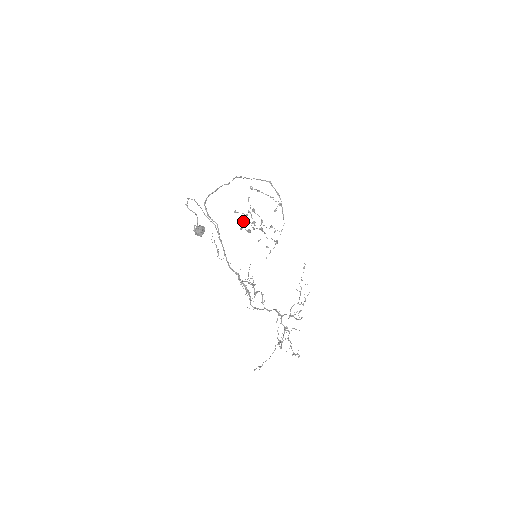
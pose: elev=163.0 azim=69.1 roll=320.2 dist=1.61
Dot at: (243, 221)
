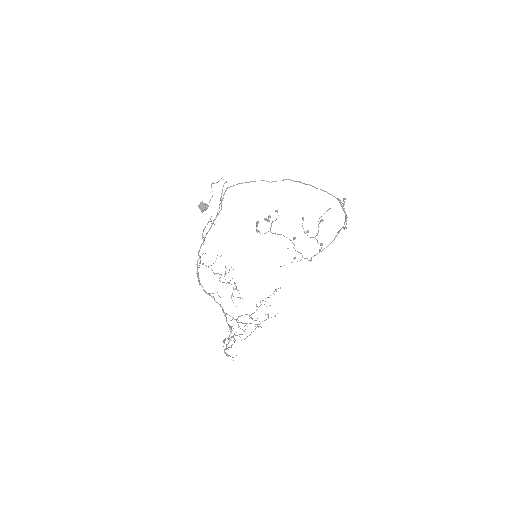
Dot at: (267, 221)
